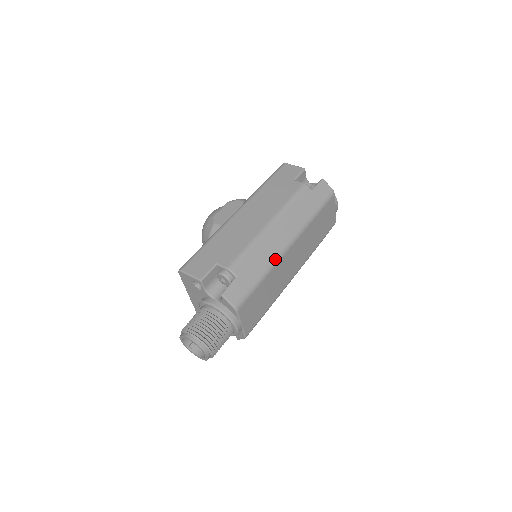
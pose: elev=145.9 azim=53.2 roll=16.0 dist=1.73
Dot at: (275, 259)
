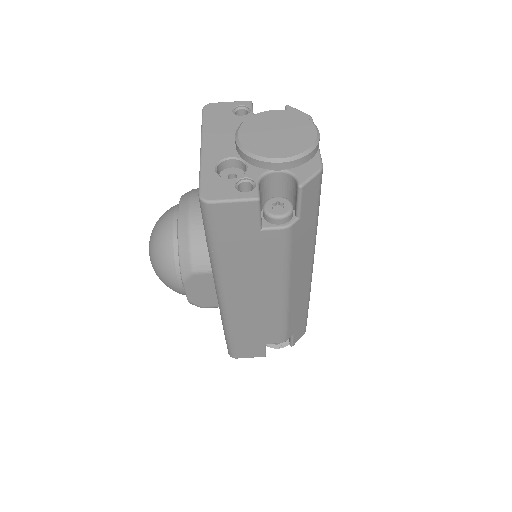
Dot at: (309, 291)
